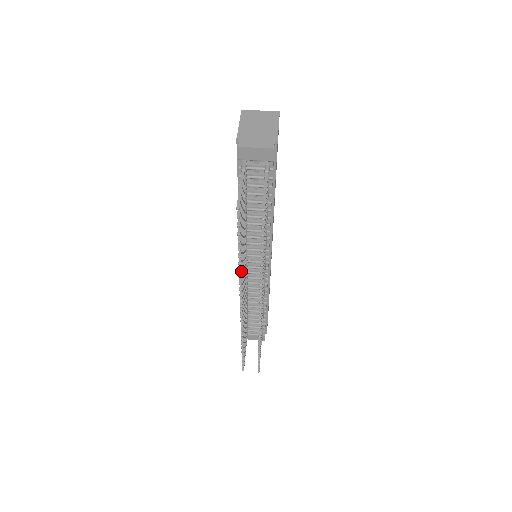
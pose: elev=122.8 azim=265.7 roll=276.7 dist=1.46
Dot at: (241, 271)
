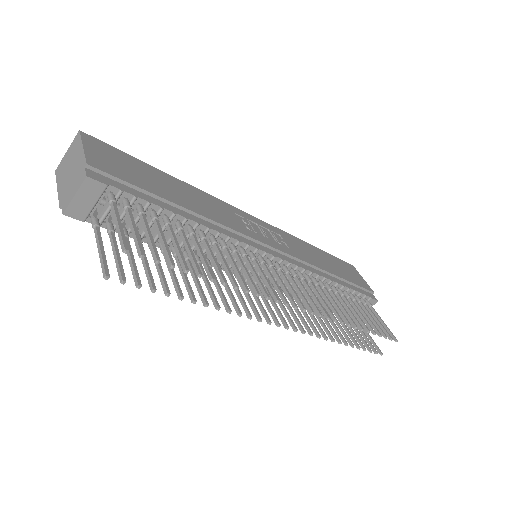
Dot at: (225, 304)
